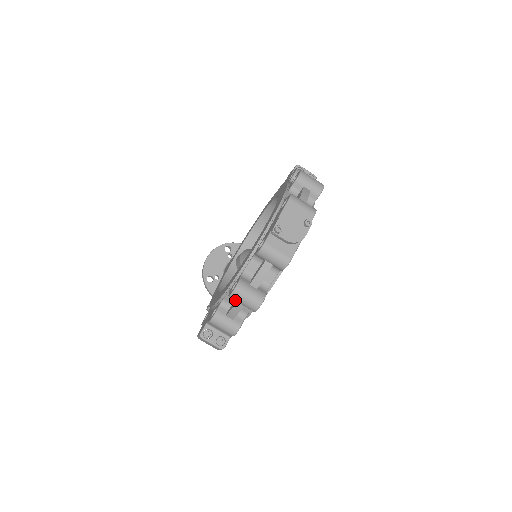
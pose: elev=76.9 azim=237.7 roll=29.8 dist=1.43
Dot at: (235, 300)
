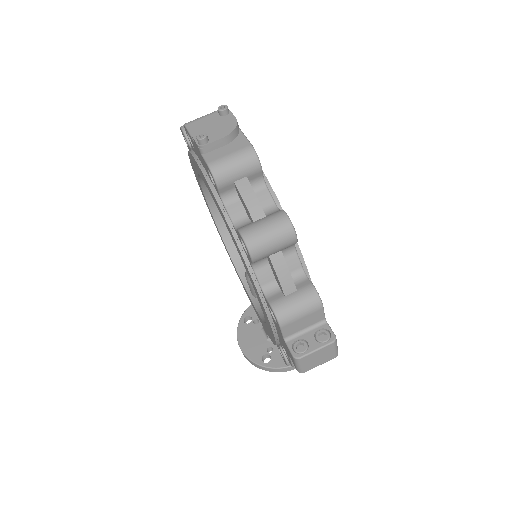
Dot at: (262, 254)
